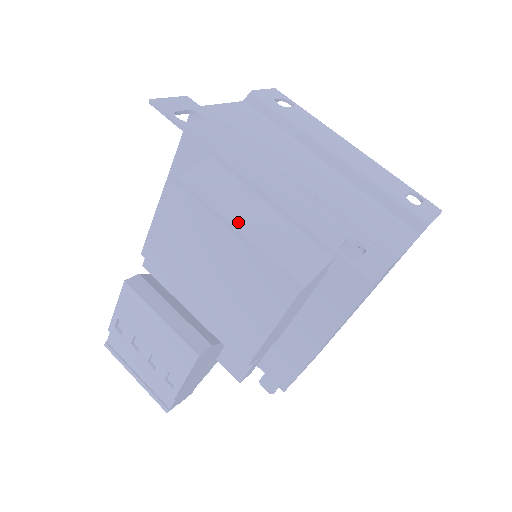
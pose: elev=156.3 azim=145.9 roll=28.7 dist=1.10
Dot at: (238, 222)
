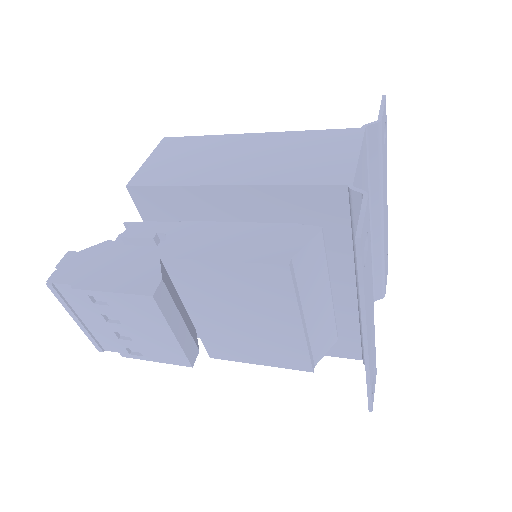
Dot at: (308, 311)
